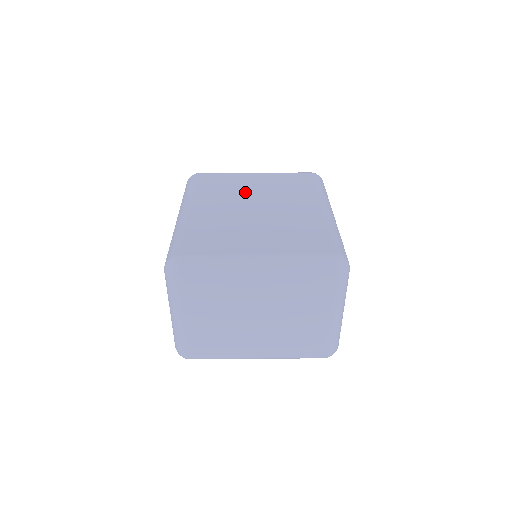
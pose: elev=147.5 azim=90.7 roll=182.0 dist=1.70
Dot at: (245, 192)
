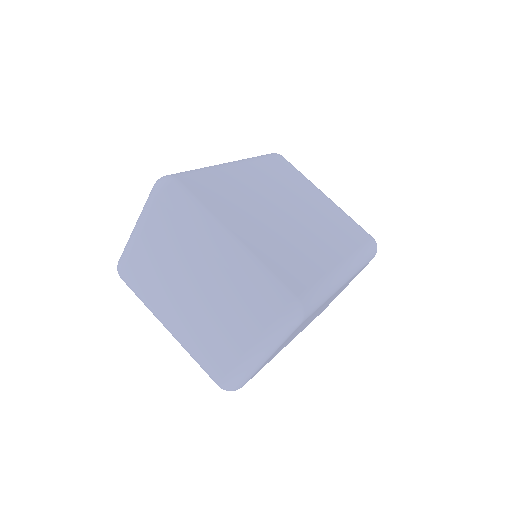
Dot at: (296, 197)
